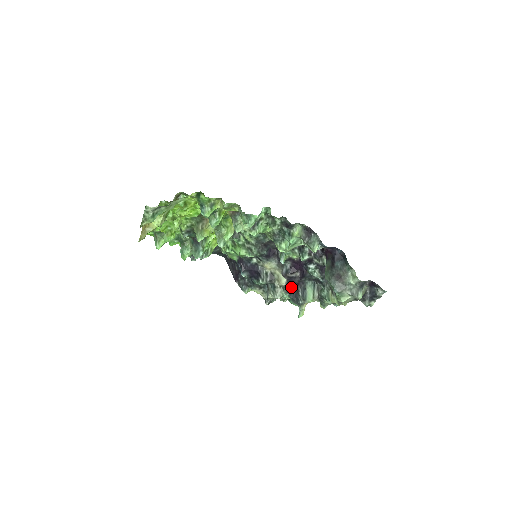
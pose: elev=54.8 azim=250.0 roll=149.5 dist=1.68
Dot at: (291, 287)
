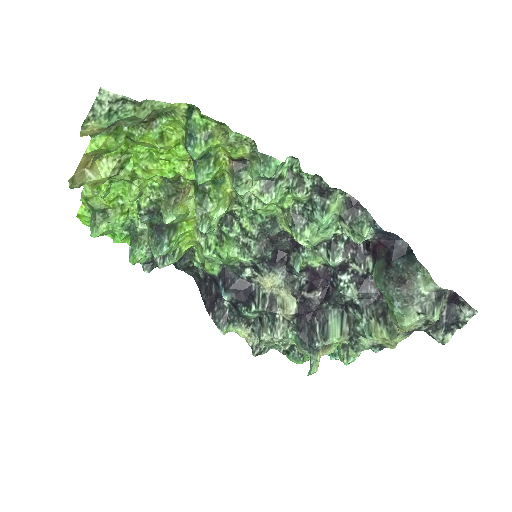
Dot at: (303, 318)
